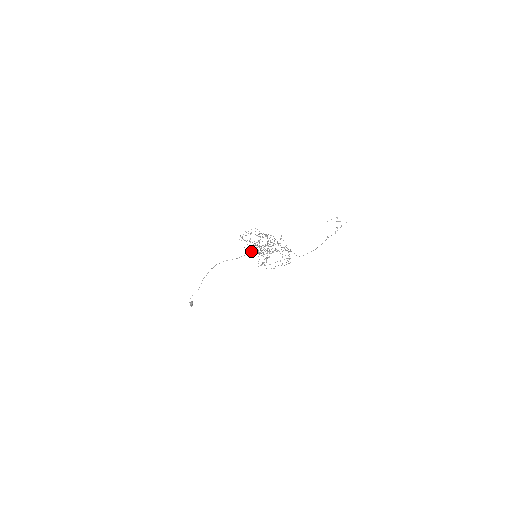
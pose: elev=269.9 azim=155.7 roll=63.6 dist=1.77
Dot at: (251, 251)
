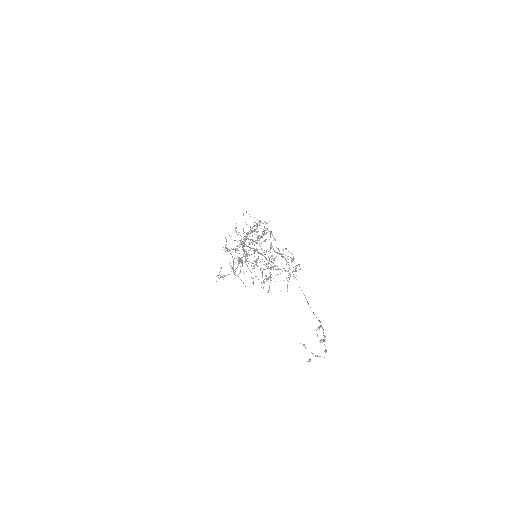
Dot at: occluded
